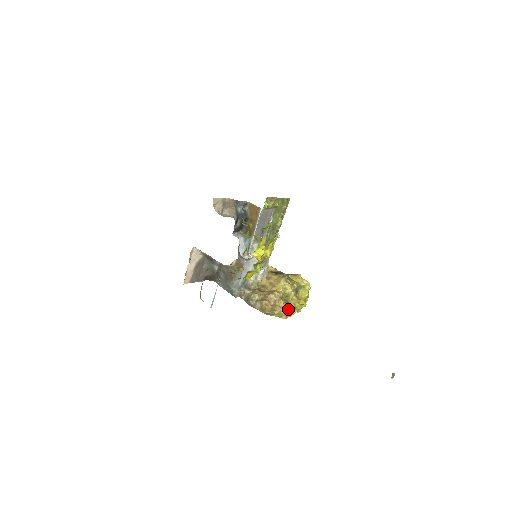
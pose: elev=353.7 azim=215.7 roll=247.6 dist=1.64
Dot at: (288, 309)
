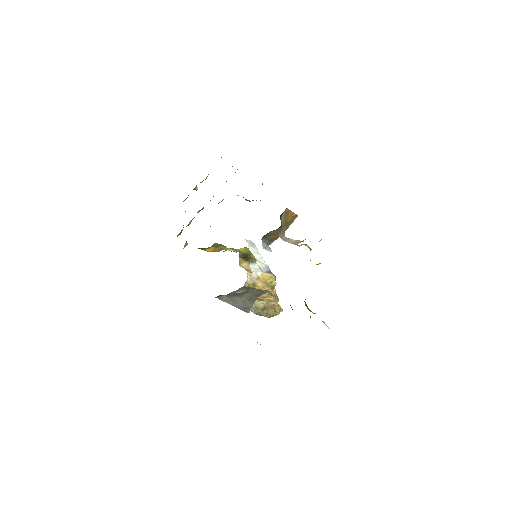
Dot at: occluded
